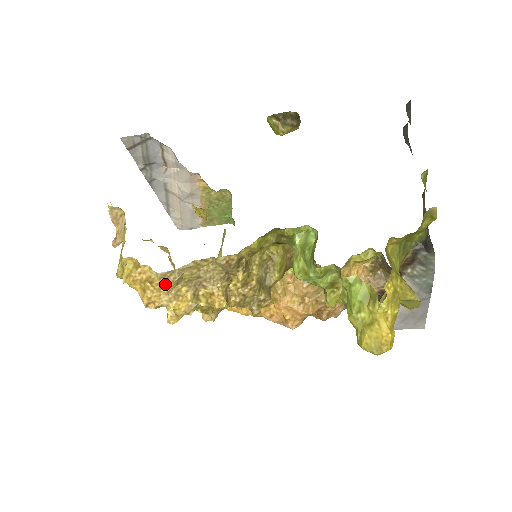
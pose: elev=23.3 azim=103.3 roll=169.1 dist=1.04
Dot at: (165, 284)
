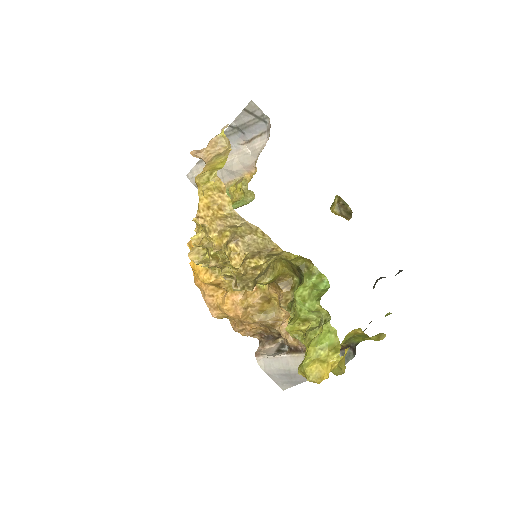
Dot at: (225, 219)
